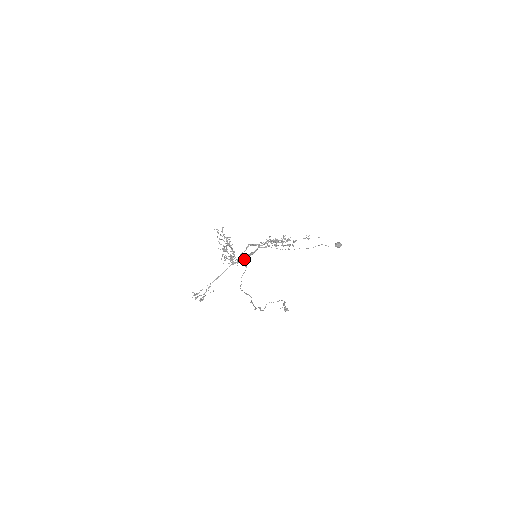
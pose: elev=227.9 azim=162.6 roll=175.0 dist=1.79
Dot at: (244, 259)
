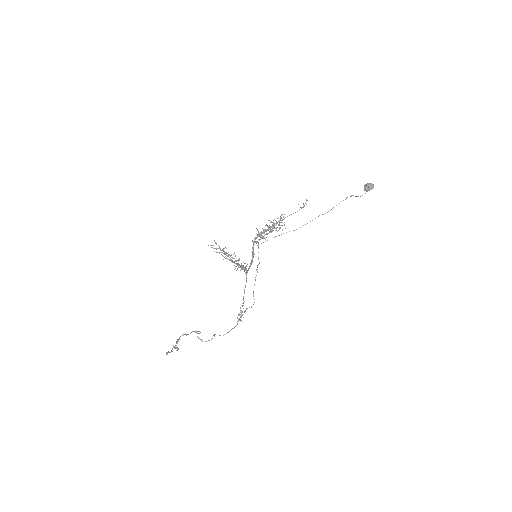
Dot at: (251, 263)
